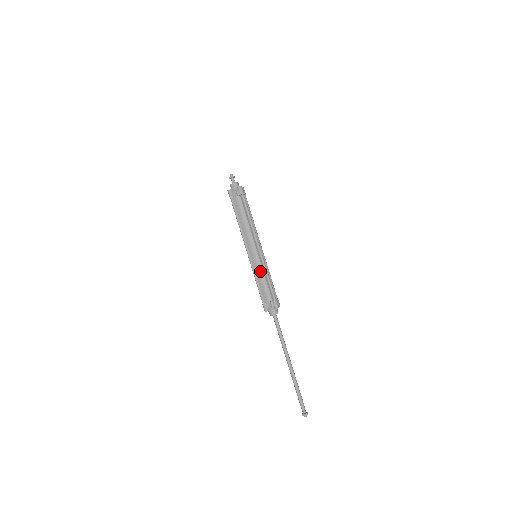
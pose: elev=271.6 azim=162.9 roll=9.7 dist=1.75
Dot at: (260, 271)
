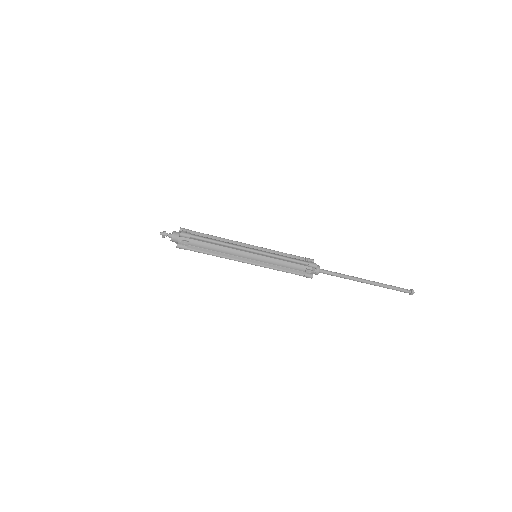
Dot at: (274, 262)
